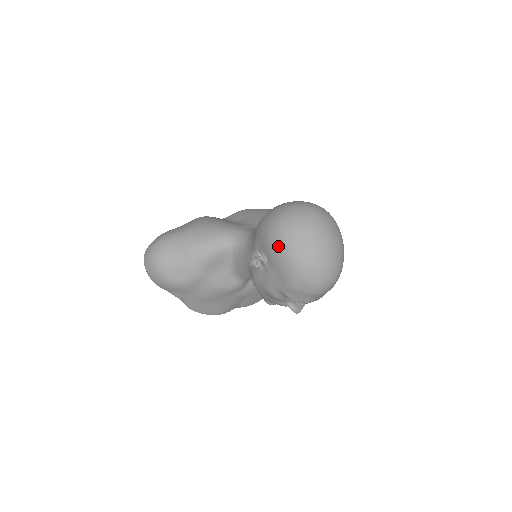
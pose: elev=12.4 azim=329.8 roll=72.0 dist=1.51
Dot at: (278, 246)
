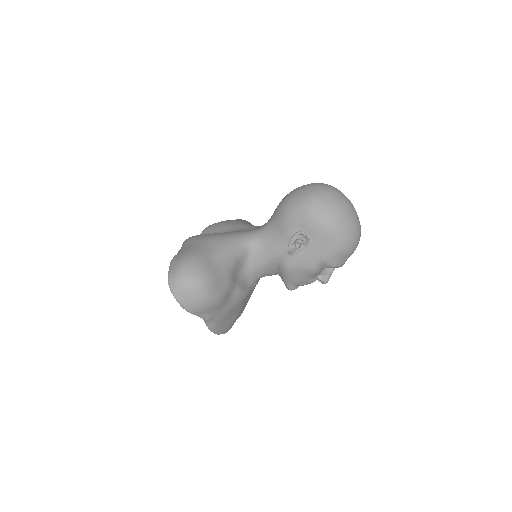
Dot at: (324, 218)
